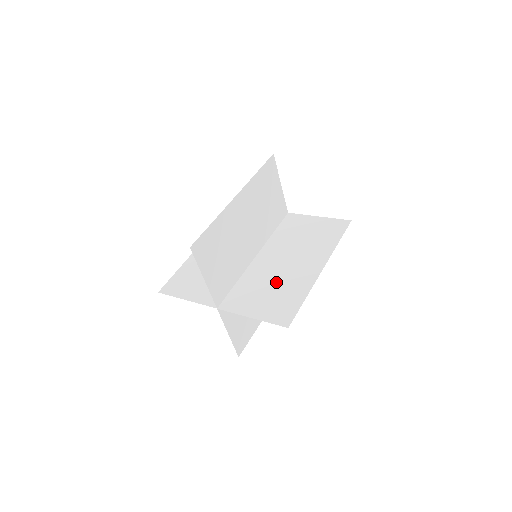
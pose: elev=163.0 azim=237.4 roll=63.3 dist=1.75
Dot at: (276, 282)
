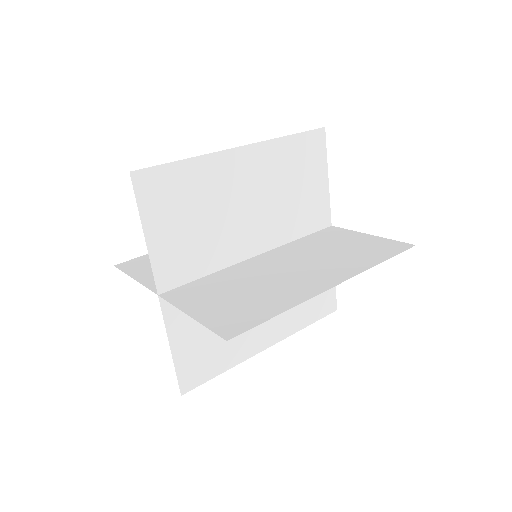
Dot at: (257, 285)
